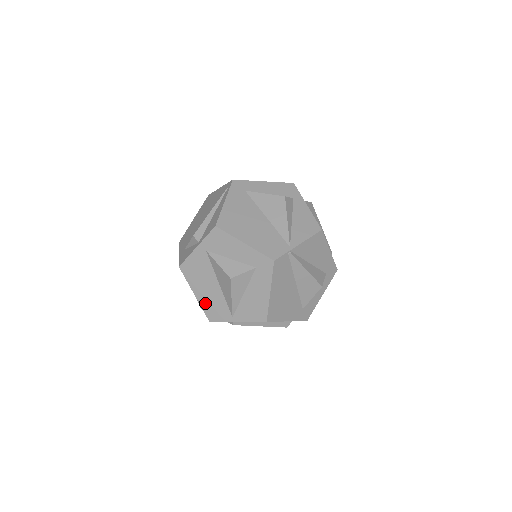
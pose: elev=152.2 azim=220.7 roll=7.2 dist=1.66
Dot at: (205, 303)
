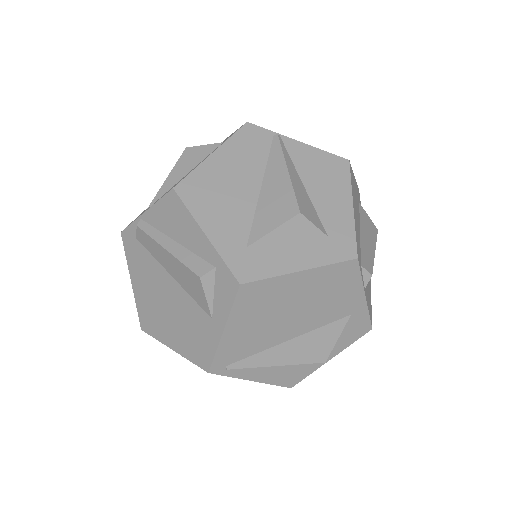
Dot at: occluded
